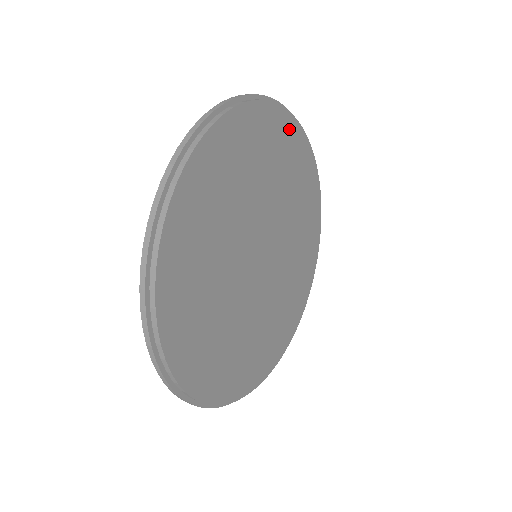
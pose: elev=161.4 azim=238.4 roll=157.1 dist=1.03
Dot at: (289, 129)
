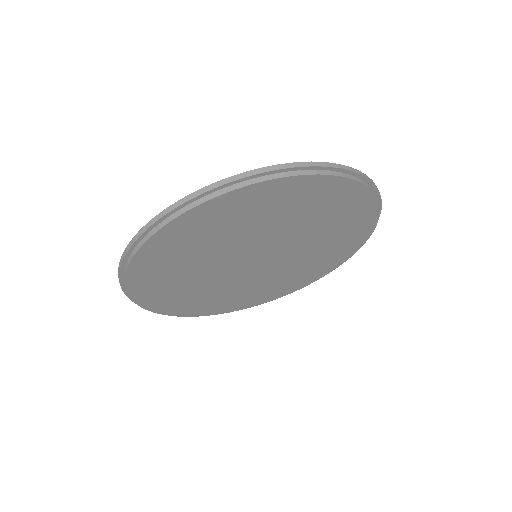
Dot at: (349, 192)
